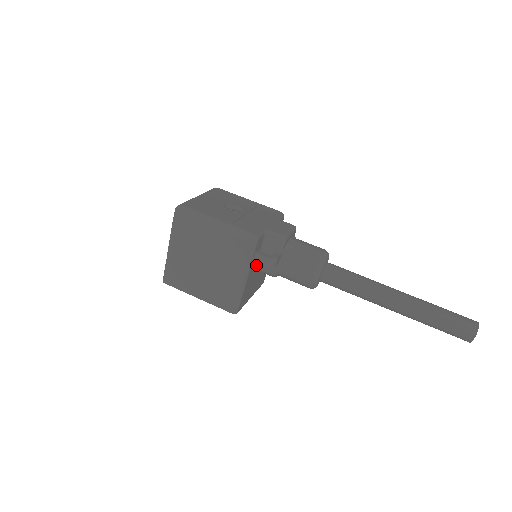
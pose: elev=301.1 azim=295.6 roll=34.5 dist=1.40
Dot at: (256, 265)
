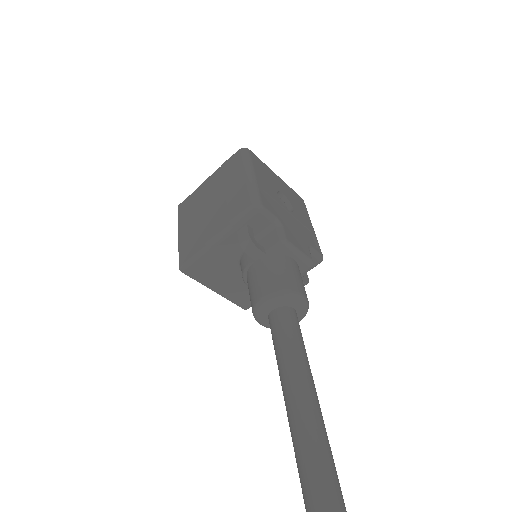
Dot at: (241, 249)
